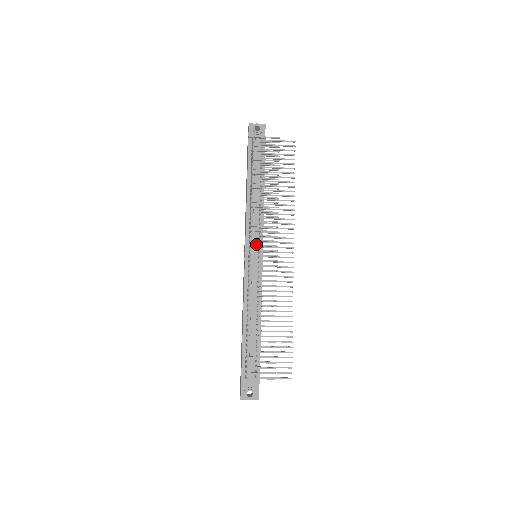
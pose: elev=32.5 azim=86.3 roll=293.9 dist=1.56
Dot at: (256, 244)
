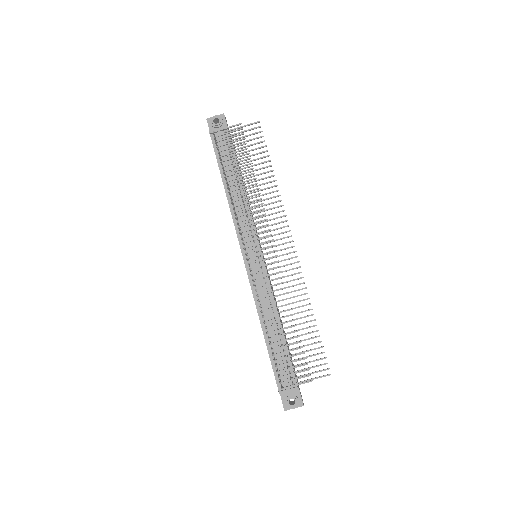
Dot at: (251, 244)
